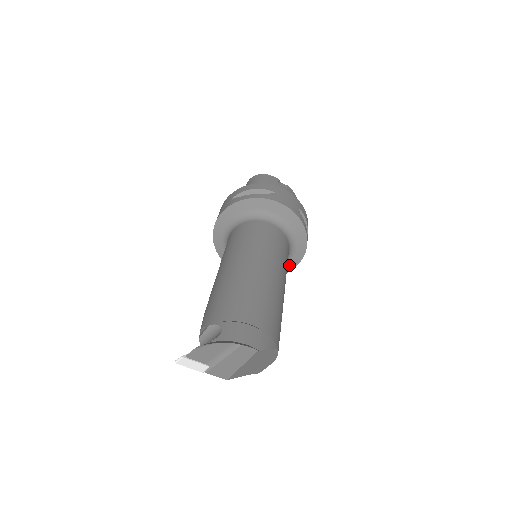
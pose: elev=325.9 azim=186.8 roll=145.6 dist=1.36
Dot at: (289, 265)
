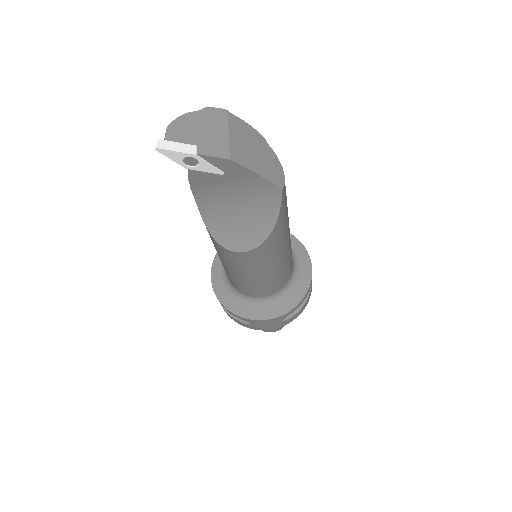
Dot at: (304, 269)
